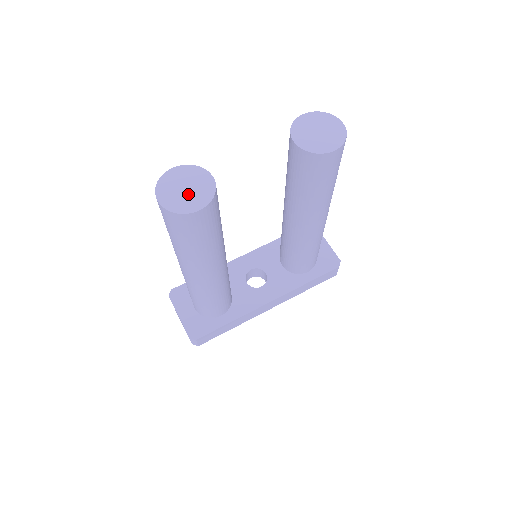
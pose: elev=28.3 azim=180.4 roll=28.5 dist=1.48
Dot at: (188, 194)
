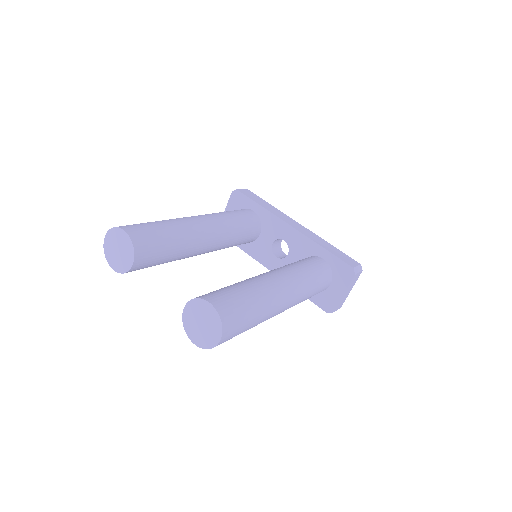
Dot at: (117, 255)
